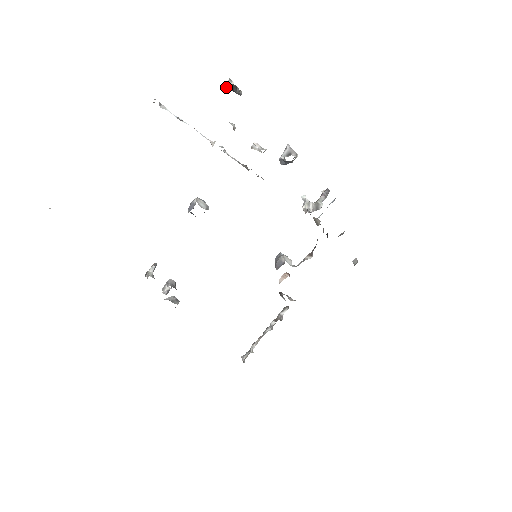
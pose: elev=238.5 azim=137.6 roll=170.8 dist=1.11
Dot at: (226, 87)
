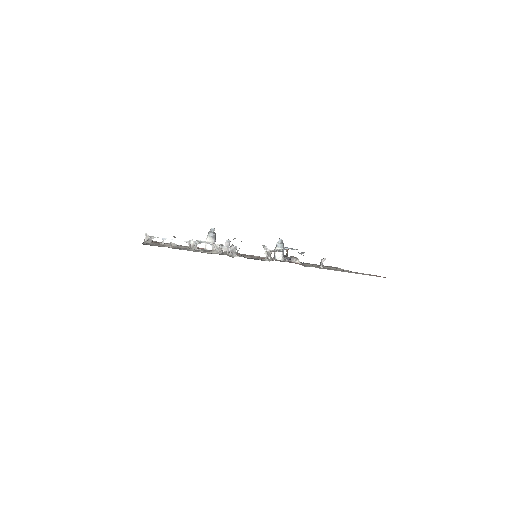
Dot at: occluded
